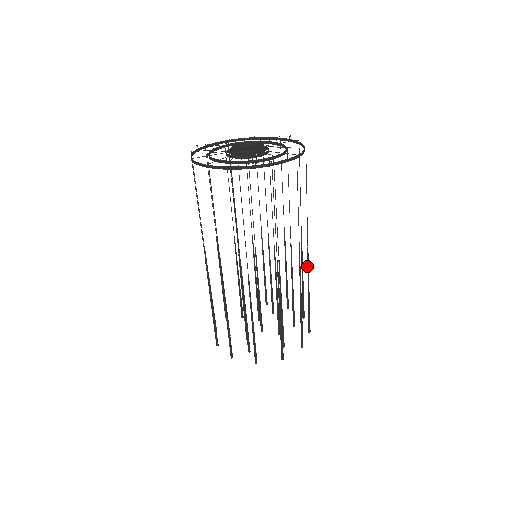
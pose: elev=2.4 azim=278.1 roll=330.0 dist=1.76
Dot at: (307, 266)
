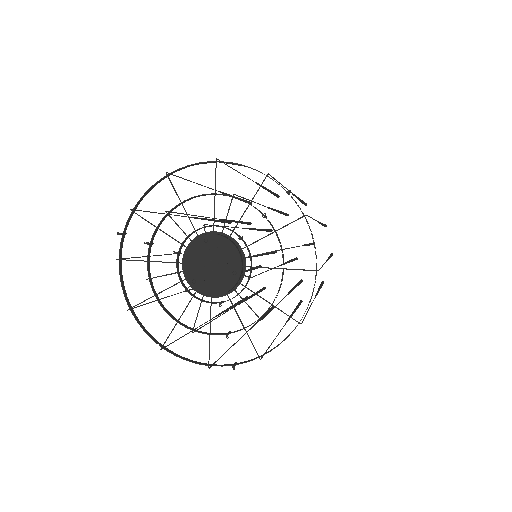
Dot at: occluded
